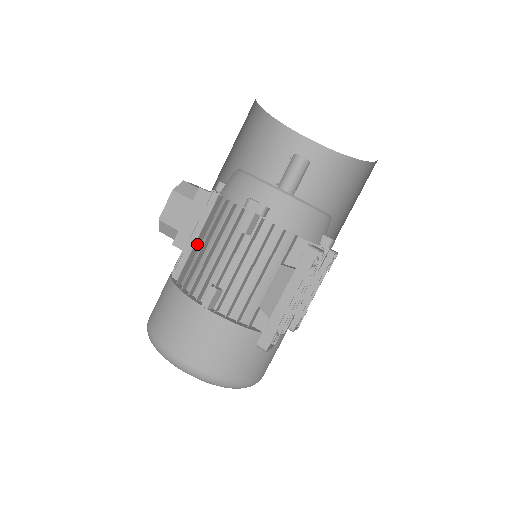
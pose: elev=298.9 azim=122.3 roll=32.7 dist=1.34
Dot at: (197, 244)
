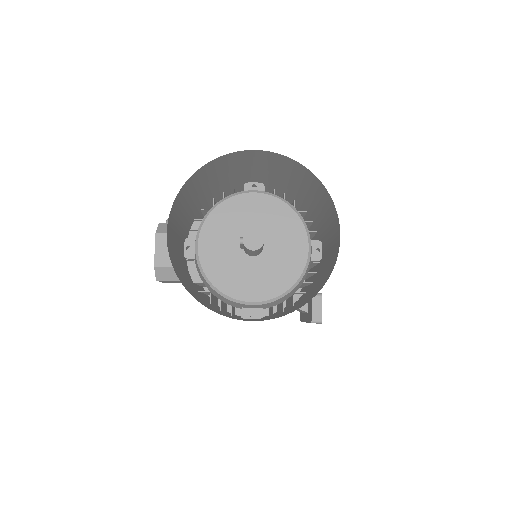
Dot at: (215, 301)
